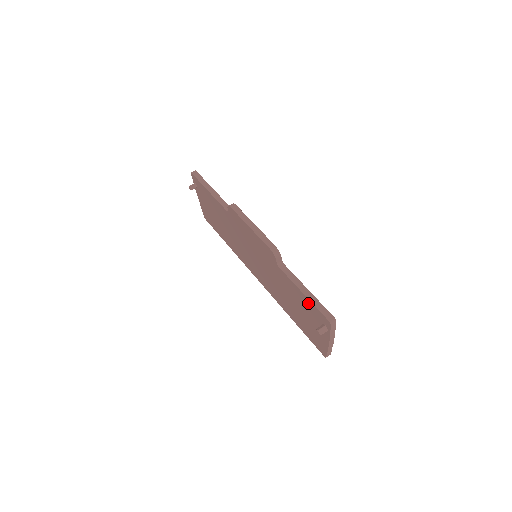
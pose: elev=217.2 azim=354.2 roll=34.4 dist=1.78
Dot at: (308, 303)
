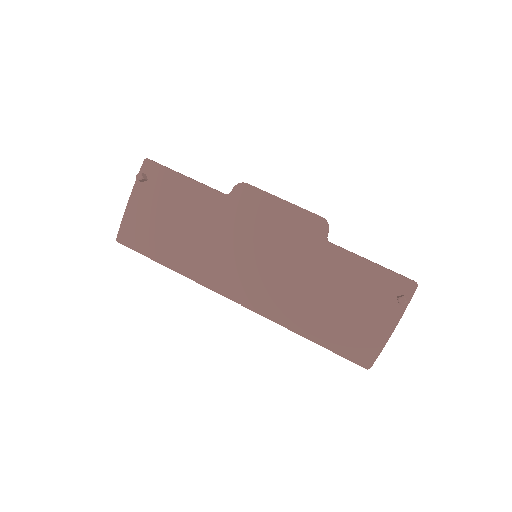
Dot at: (377, 274)
